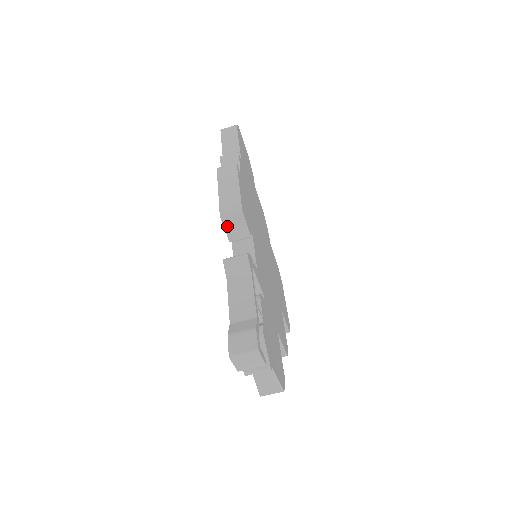
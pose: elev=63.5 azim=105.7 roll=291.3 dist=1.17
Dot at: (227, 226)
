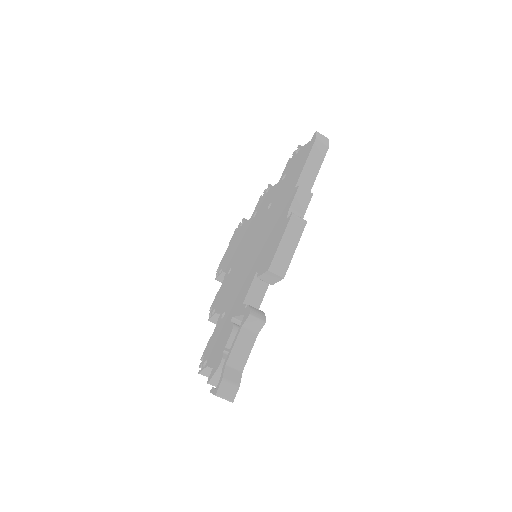
Dot at: (266, 274)
